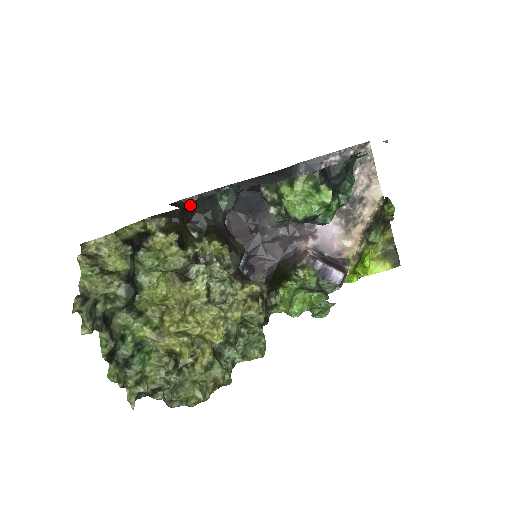
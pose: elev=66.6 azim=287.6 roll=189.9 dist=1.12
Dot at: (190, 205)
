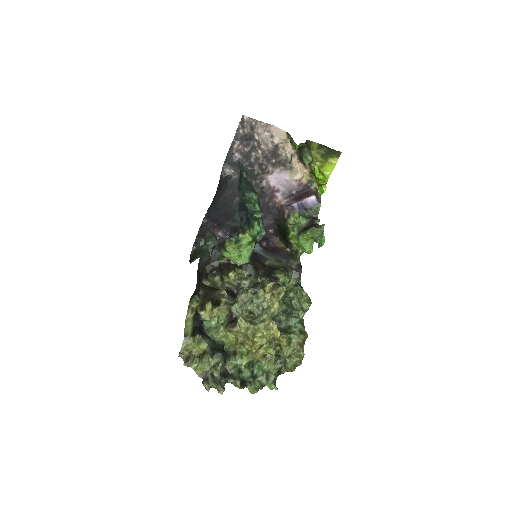
Dot at: (198, 271)
